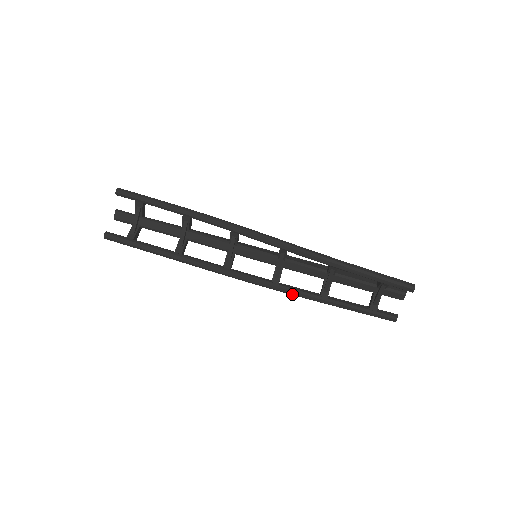
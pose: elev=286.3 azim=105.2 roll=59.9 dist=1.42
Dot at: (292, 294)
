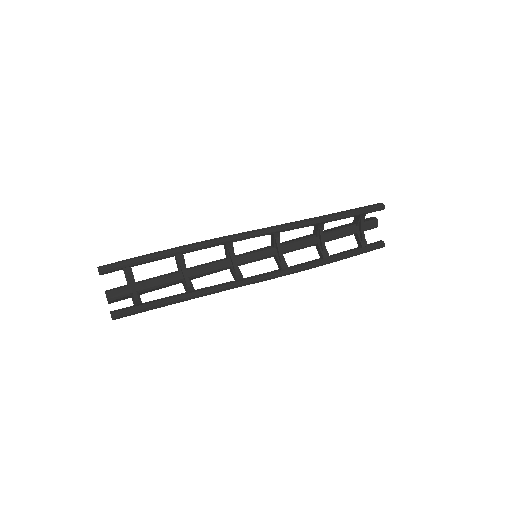
Dot at: (303, 269)
